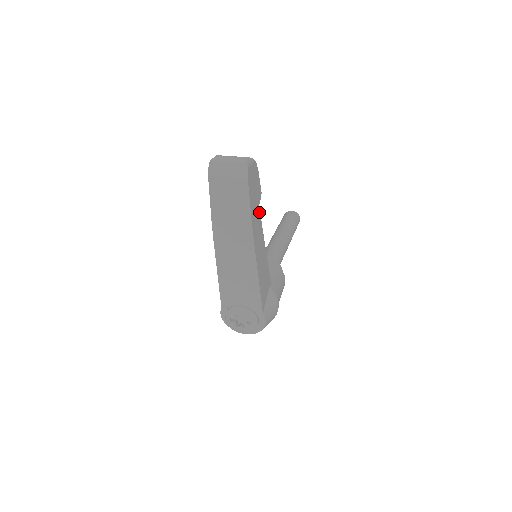
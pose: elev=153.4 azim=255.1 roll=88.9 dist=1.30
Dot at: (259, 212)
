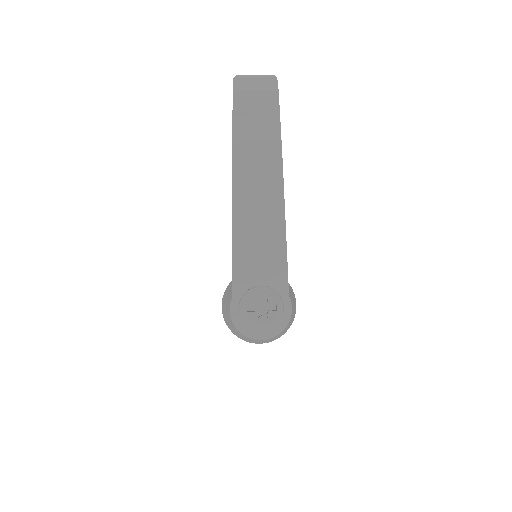
Dot at: occluded
